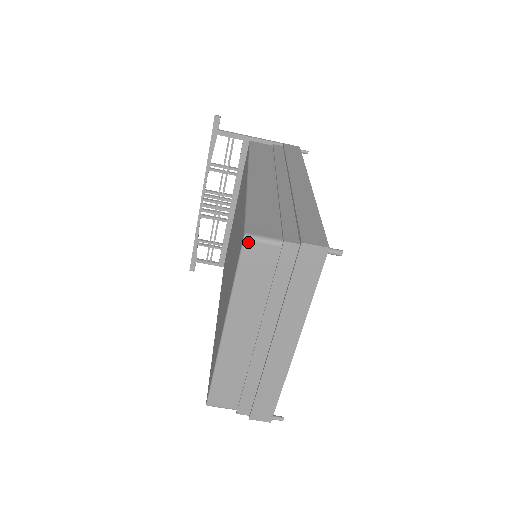
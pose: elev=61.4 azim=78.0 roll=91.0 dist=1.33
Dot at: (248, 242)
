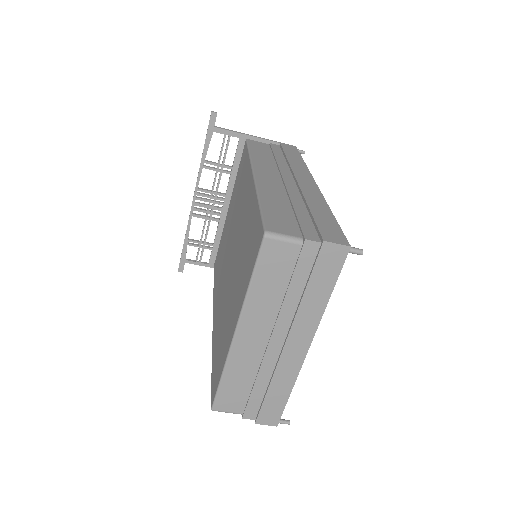
Dot at: (268, 240)
